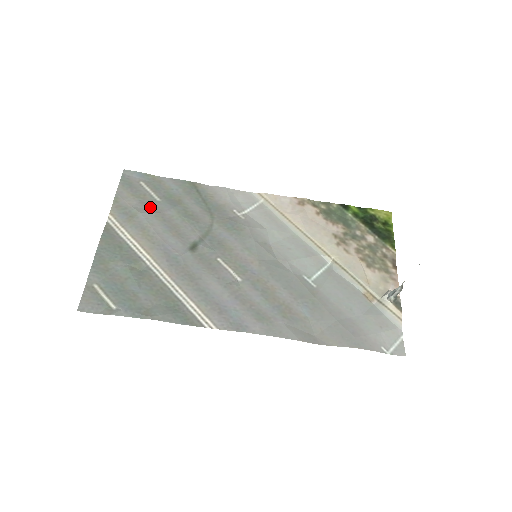
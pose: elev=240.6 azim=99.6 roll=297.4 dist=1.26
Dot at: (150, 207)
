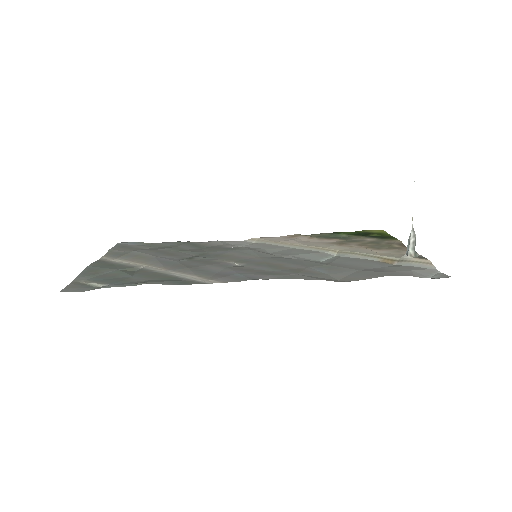
Dot at: occluded
